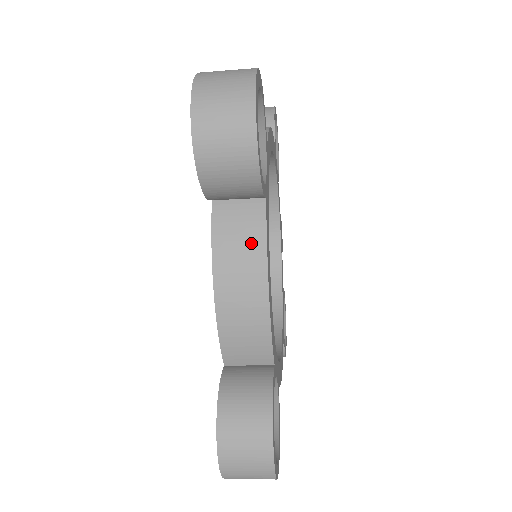
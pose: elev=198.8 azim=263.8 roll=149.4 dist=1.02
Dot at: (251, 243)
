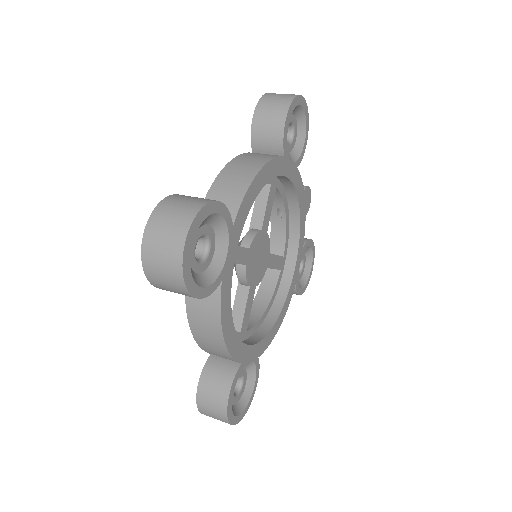
Dot at: (210, 311)
